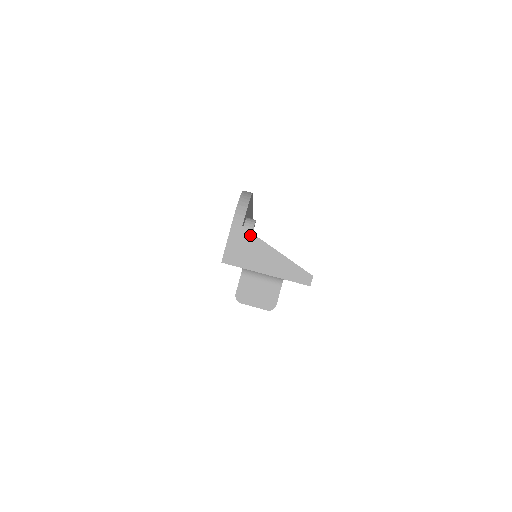
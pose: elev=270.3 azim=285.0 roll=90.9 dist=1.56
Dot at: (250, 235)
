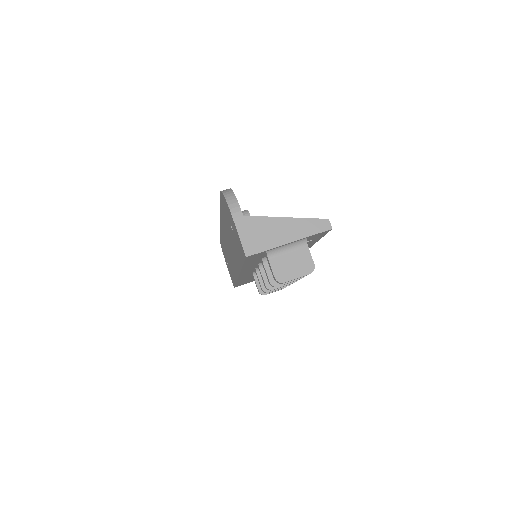
Dot at: (255, 219)
